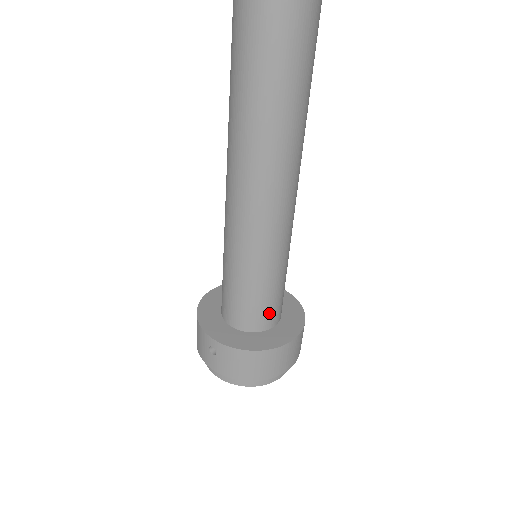
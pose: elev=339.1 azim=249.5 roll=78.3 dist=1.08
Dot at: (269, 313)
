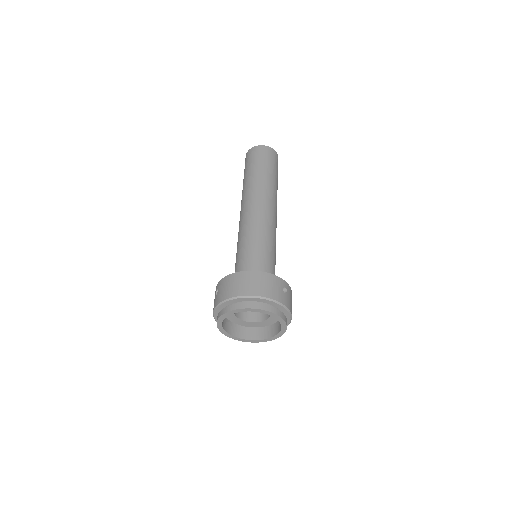
Dot at: (256, 269)
